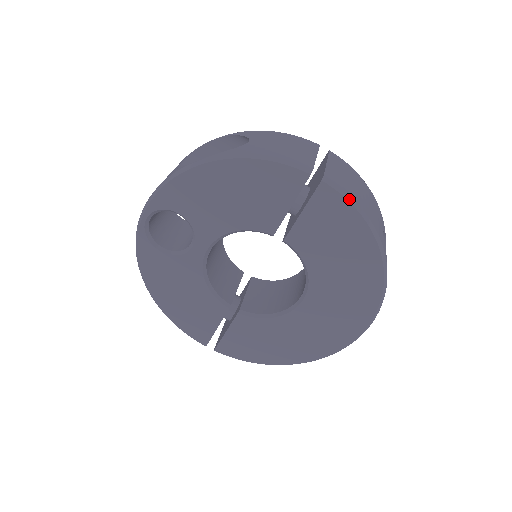
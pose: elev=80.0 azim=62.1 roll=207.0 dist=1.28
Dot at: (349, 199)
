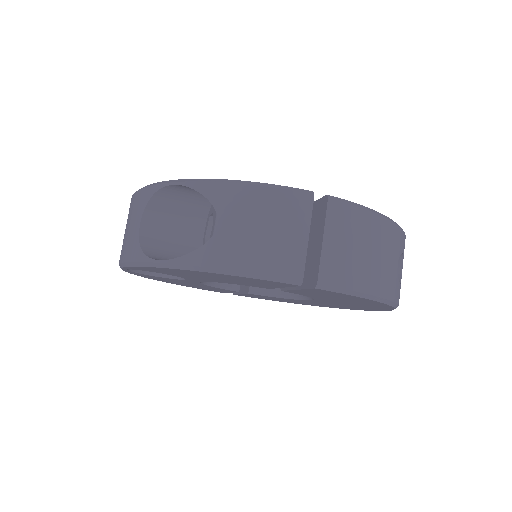
Dot at: (350, 293)
